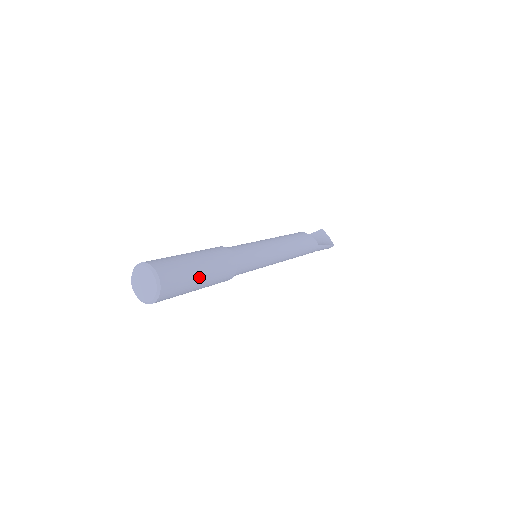
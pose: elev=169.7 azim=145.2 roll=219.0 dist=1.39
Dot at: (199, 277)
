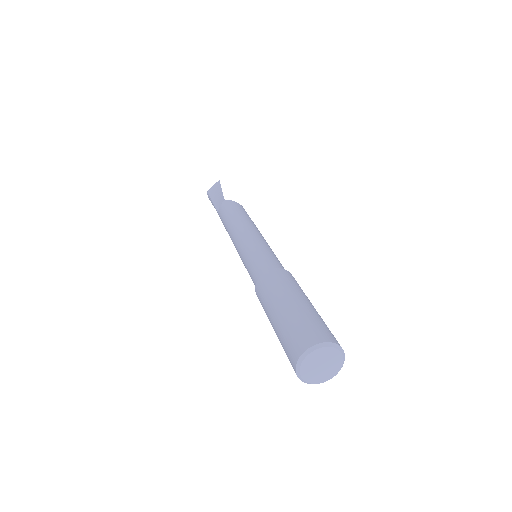
Dot at: occluded
